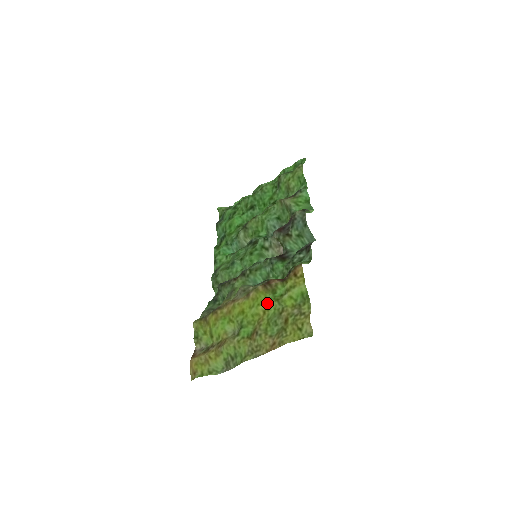
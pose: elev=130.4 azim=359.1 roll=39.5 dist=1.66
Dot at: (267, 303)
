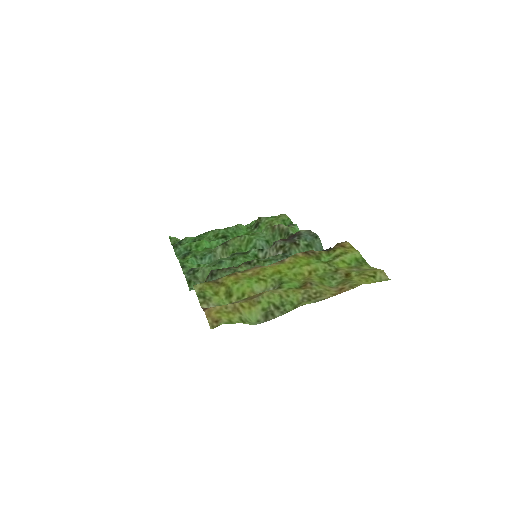
Dot at: (314, 264)
